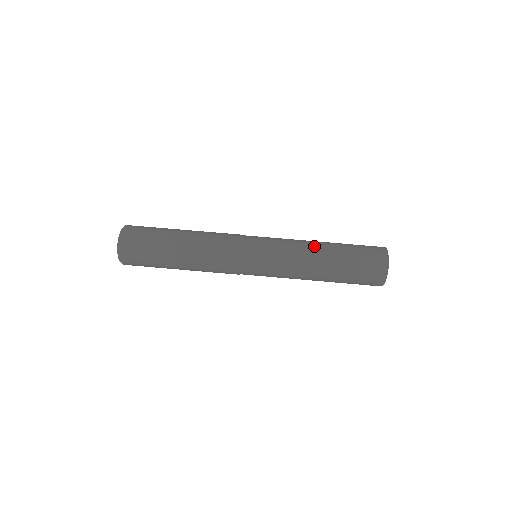
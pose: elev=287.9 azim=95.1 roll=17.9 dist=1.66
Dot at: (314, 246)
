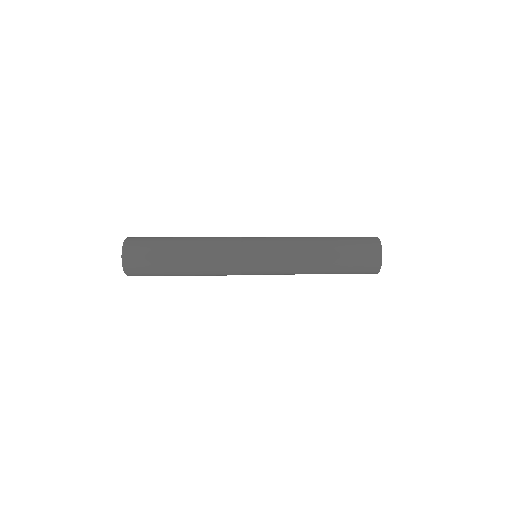
Dot at: (309, 237)
